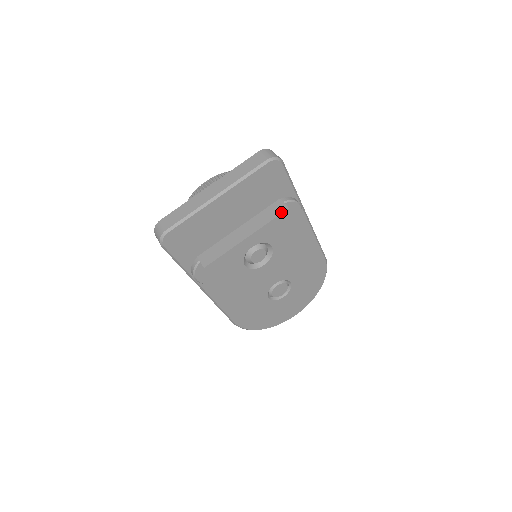
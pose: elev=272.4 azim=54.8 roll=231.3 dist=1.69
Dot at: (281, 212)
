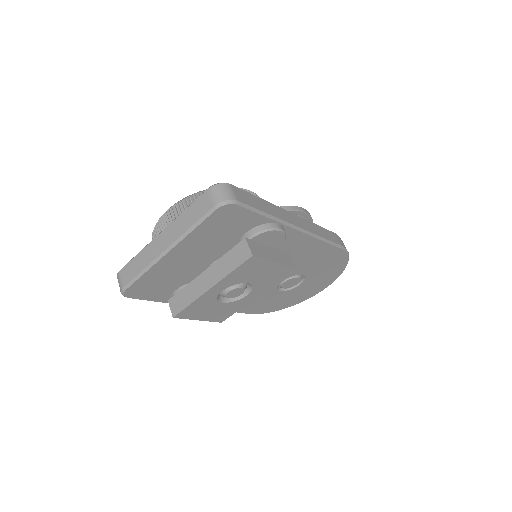
Dot at: (244, 260)
